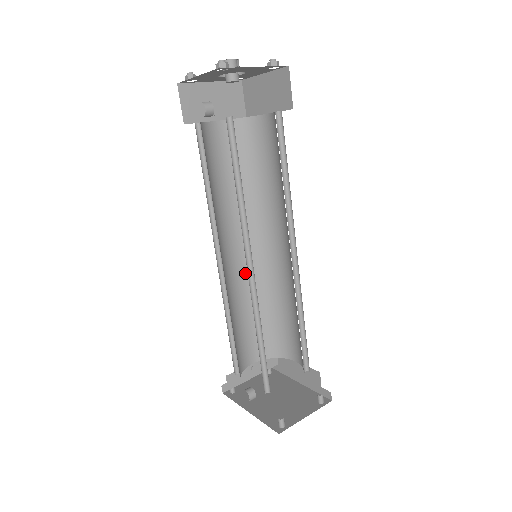
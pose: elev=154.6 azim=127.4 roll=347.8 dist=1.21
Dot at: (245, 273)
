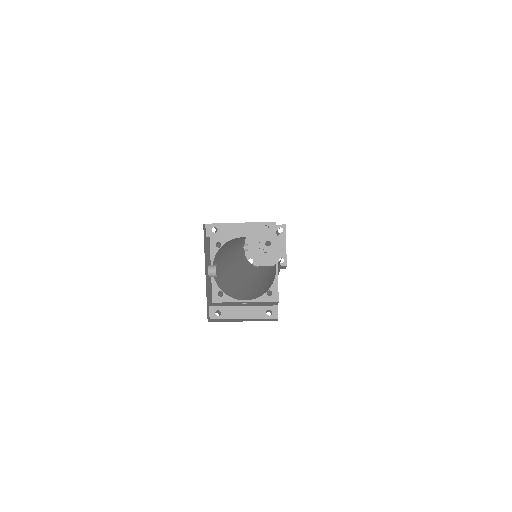
Dot at: occluded
